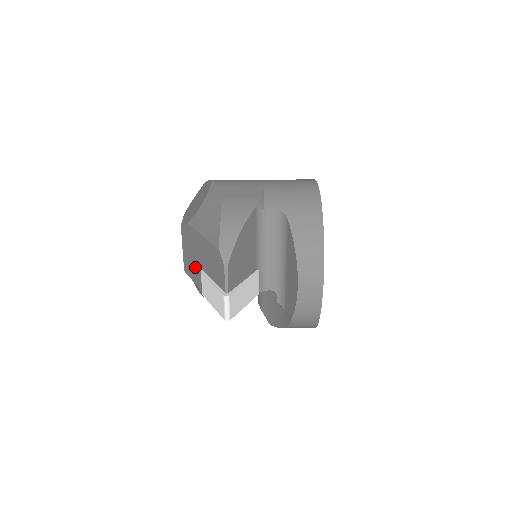
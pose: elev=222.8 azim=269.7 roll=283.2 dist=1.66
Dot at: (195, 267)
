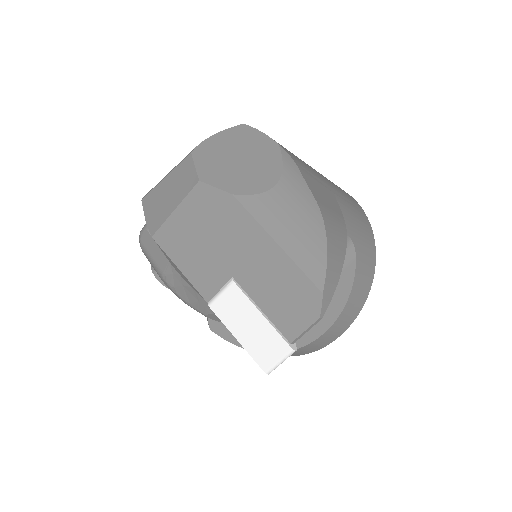
Dot at: (207, 259)
